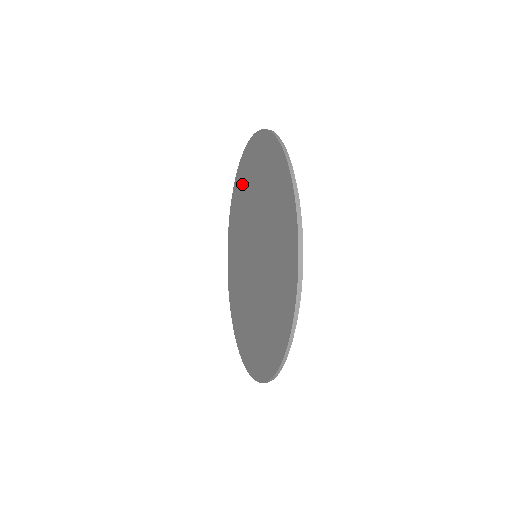
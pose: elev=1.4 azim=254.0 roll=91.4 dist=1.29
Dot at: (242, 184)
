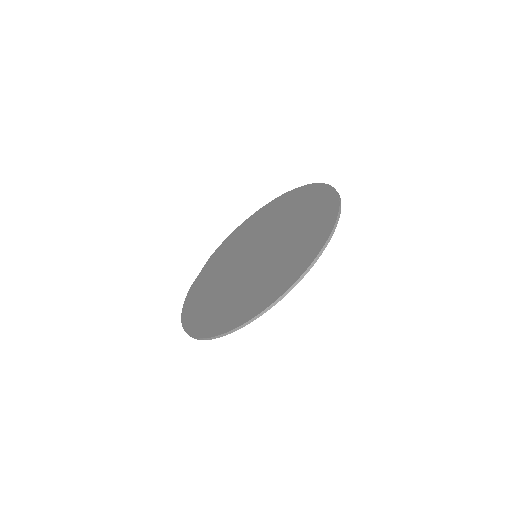
Dot at: (259, 218)
